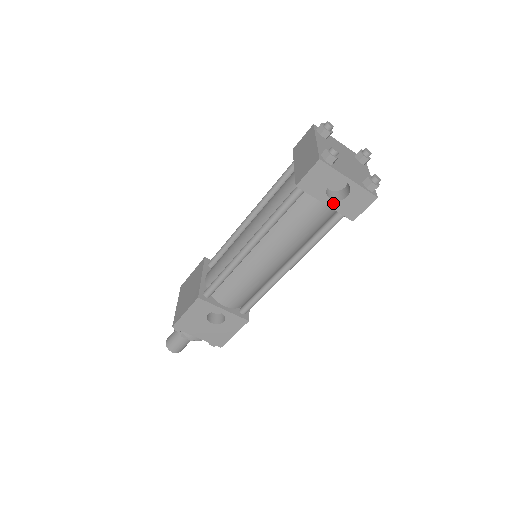
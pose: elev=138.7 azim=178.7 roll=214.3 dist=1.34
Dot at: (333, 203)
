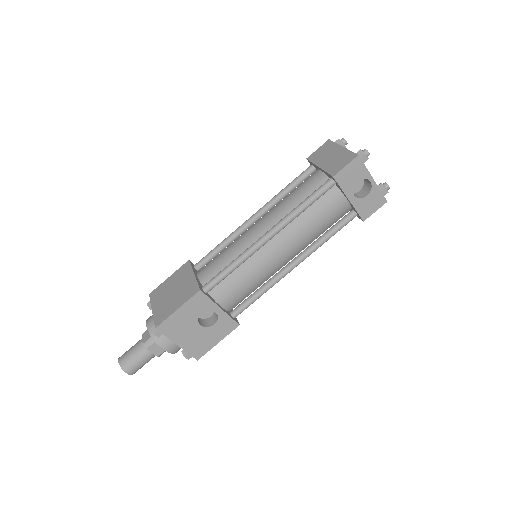
Dot at: (355, 200)
